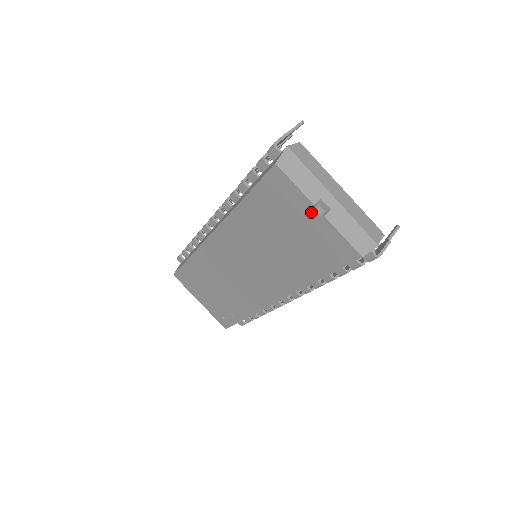
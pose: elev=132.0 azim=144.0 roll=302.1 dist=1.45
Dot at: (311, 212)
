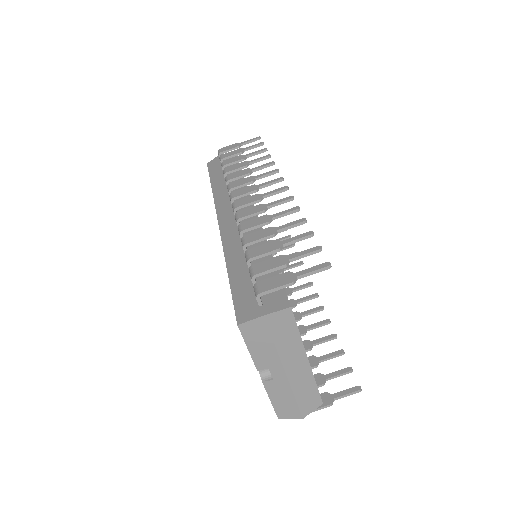
Dot at: occluded
